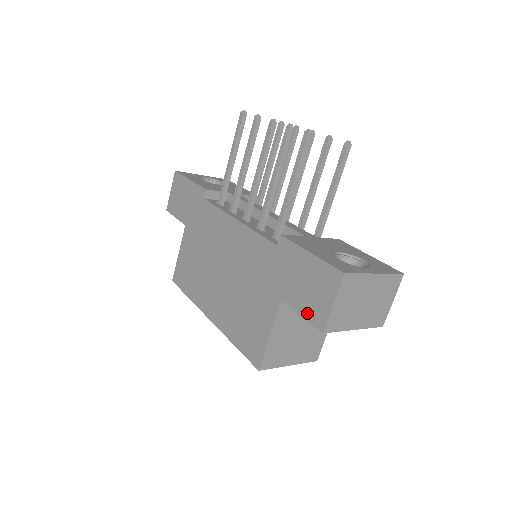
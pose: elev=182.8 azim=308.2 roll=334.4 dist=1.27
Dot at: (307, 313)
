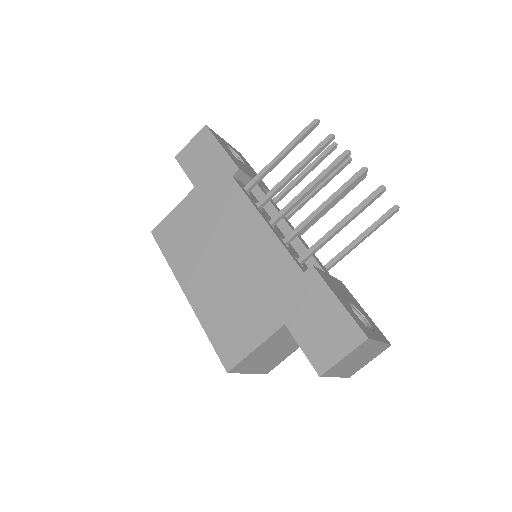
Dot at: (310, 351)
